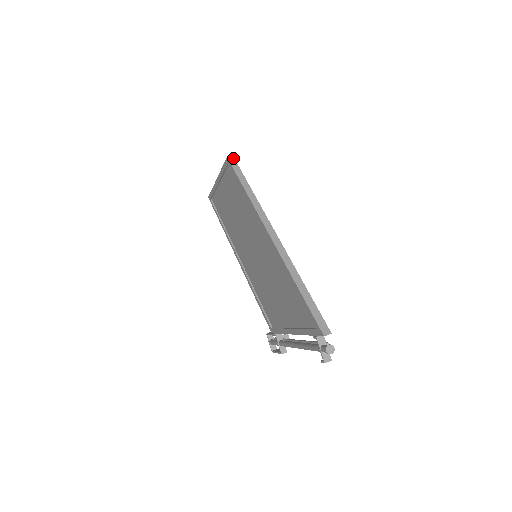
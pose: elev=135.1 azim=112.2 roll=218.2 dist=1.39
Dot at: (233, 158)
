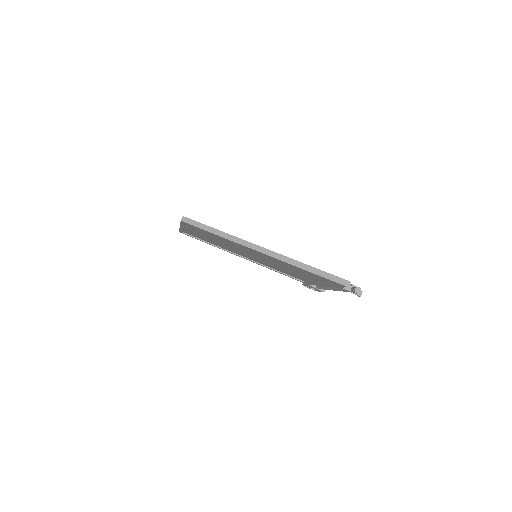
Dot at: (185, 218)
